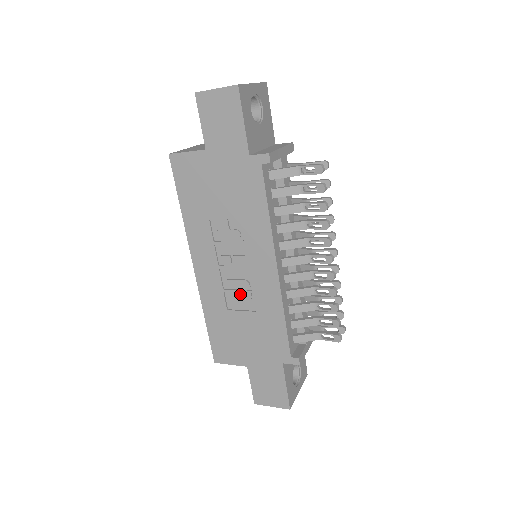
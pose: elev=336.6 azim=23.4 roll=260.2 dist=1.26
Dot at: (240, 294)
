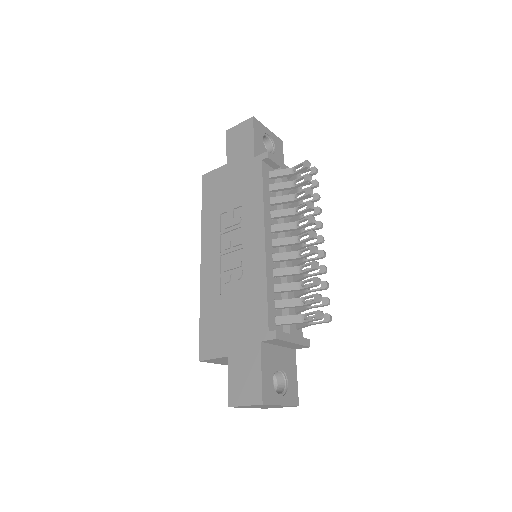
Dot at: (233, 274)
